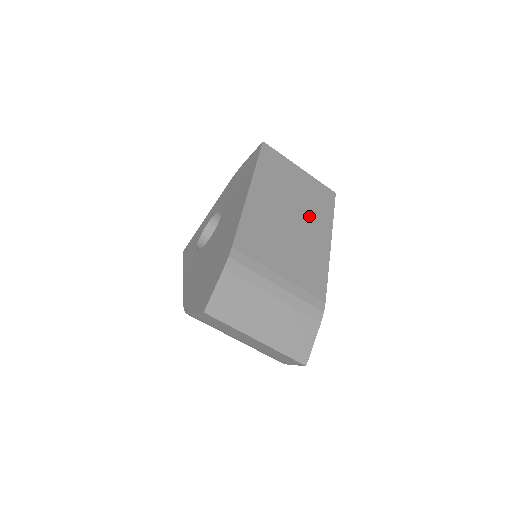
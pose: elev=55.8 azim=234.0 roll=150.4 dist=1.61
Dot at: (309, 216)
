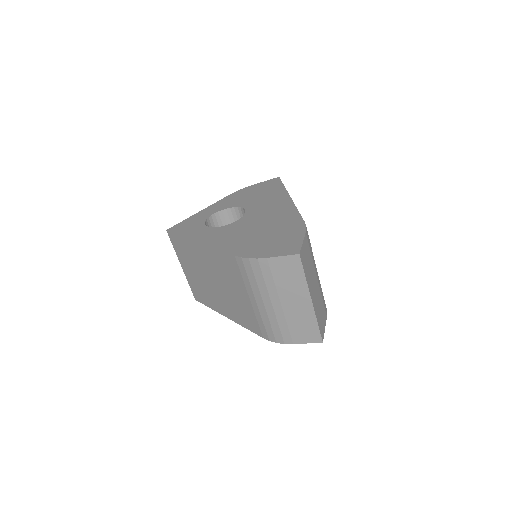
Dot at: occluded
